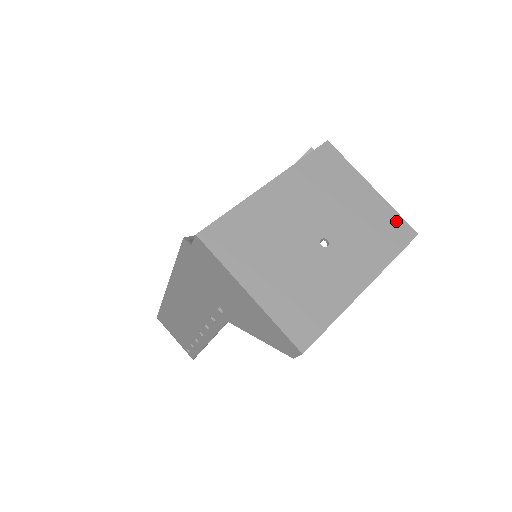
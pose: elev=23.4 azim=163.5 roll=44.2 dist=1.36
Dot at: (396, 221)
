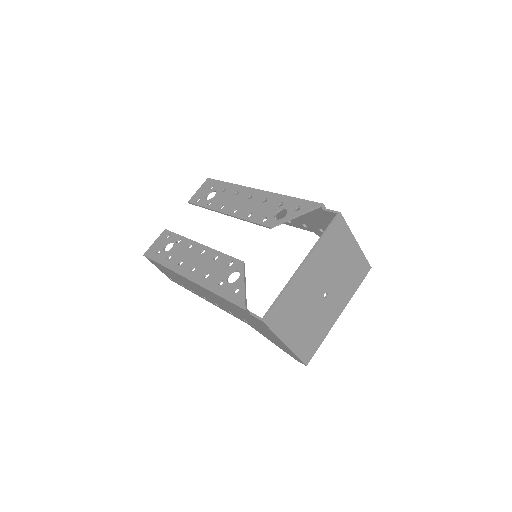
Dot at: (363, 263)
